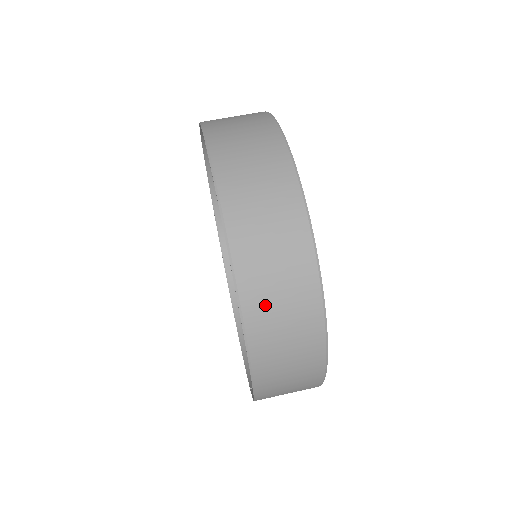
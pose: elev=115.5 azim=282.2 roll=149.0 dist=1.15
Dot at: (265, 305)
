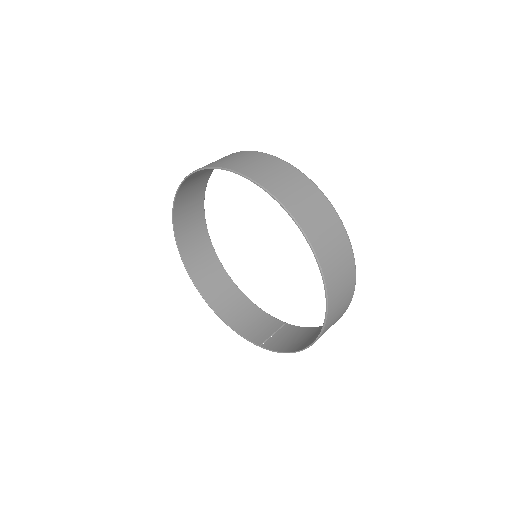
Dot at: (336, 299)
